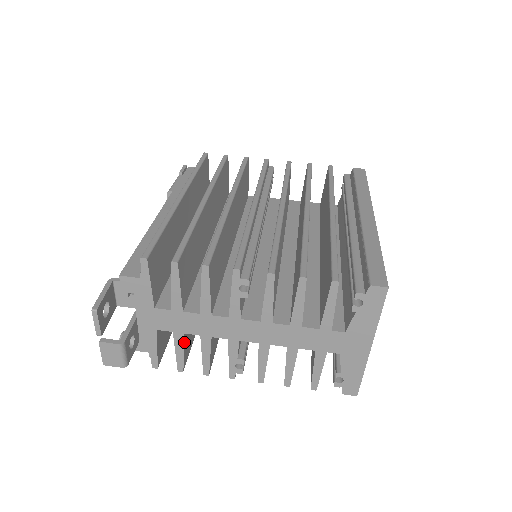
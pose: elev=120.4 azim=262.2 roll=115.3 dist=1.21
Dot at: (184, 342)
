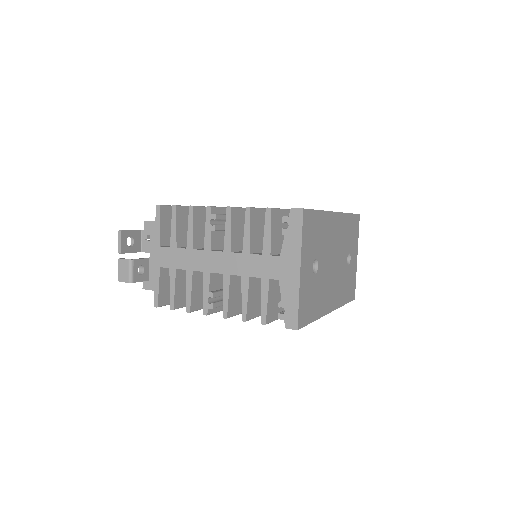
Dot at: (176, 279)
